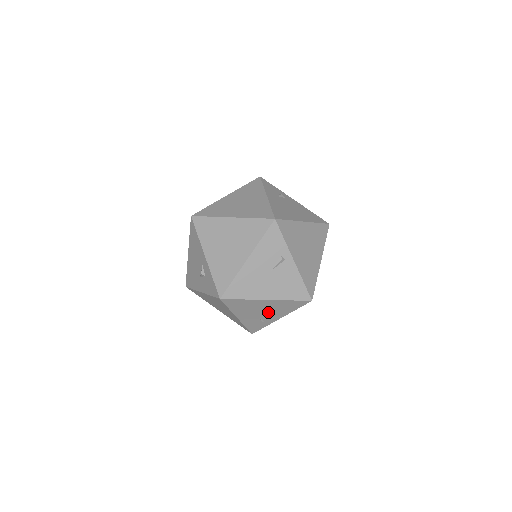
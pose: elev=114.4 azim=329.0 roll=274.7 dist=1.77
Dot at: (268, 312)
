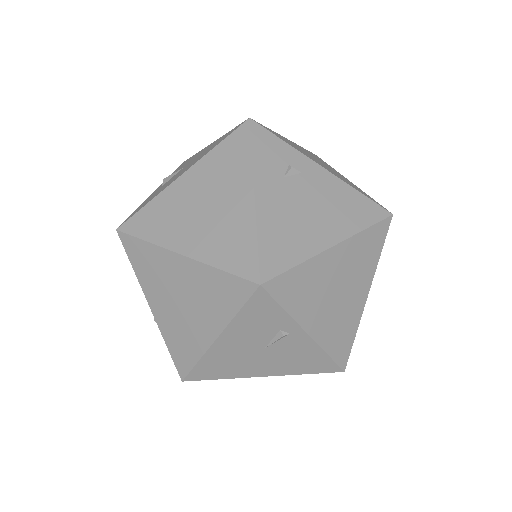
Dot at: occluded
